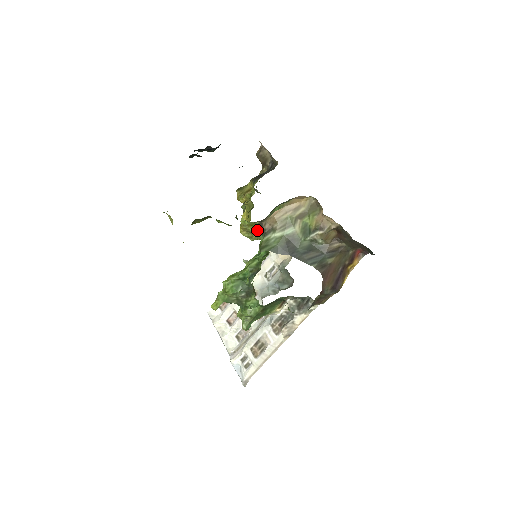
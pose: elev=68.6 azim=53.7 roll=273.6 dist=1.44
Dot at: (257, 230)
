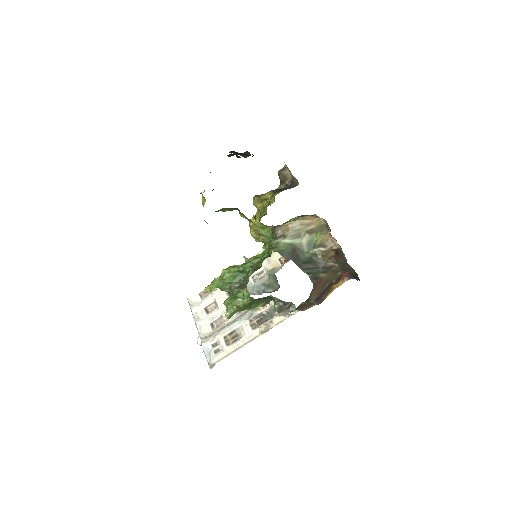
Dot at: (266, 233)
